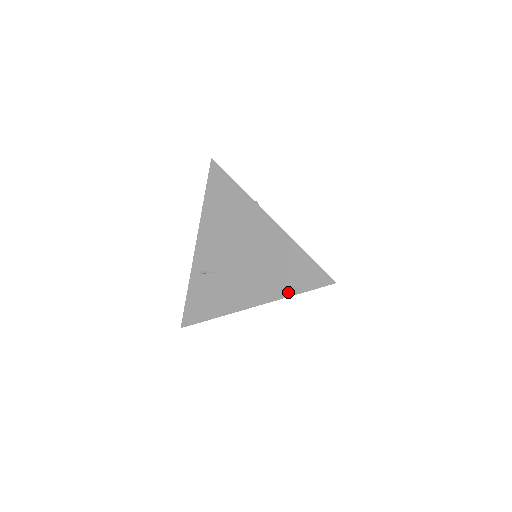
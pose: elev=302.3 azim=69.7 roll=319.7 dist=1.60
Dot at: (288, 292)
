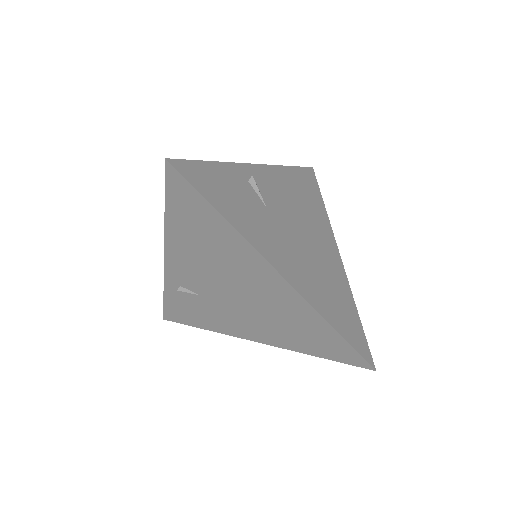
Dot at: (307, 351)
